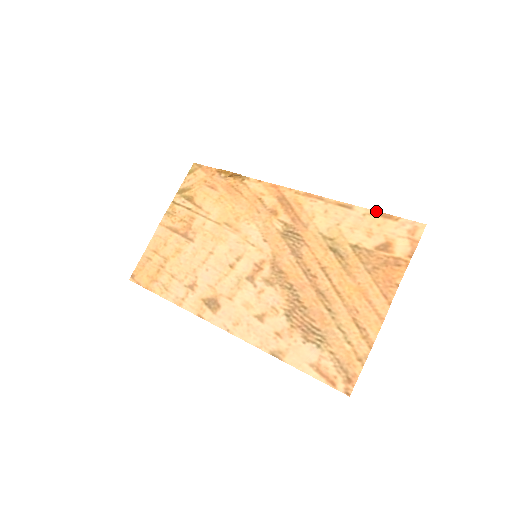
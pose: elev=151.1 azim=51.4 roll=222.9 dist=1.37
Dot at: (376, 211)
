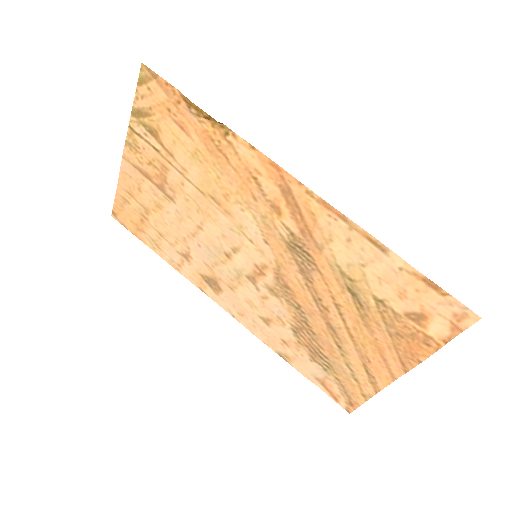
Dot at: (419, 272)
